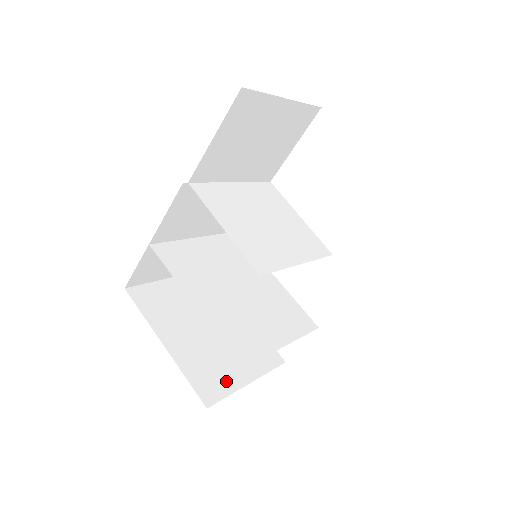
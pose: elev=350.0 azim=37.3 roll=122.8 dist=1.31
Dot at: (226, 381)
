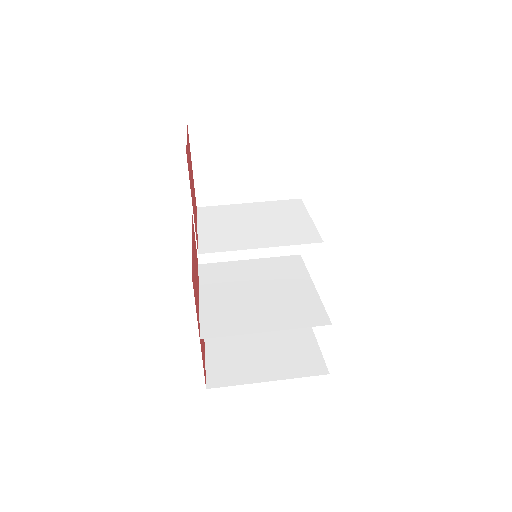
Dot at: (242, 375)
